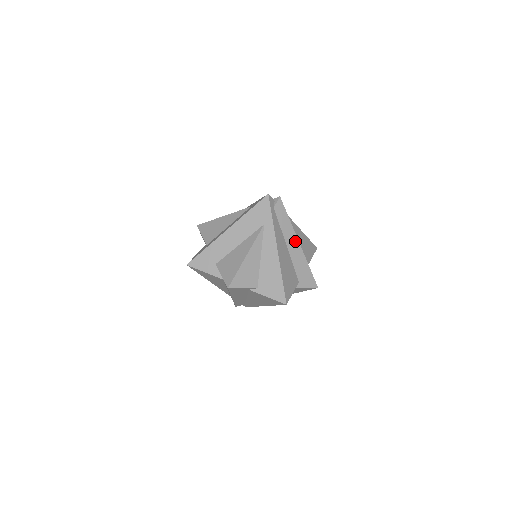
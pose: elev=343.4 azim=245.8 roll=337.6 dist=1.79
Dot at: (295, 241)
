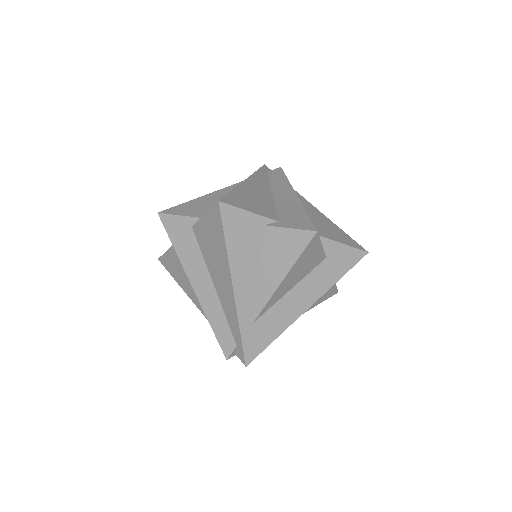
Dot at: (289, 192)
